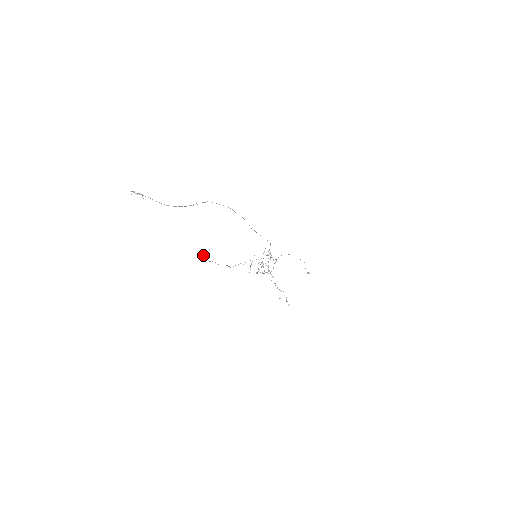
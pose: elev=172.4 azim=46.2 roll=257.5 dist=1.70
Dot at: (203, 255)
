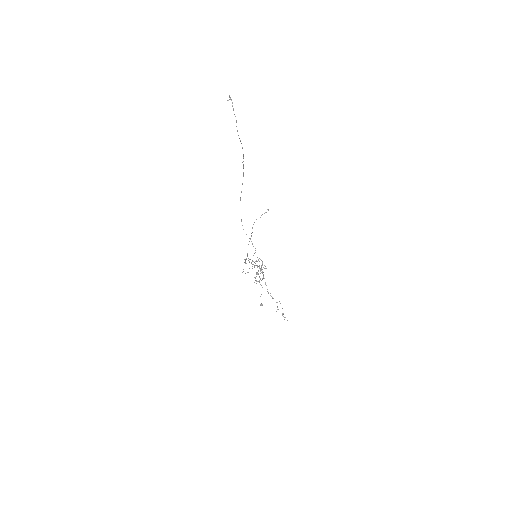
Dot at: (261, 215)
